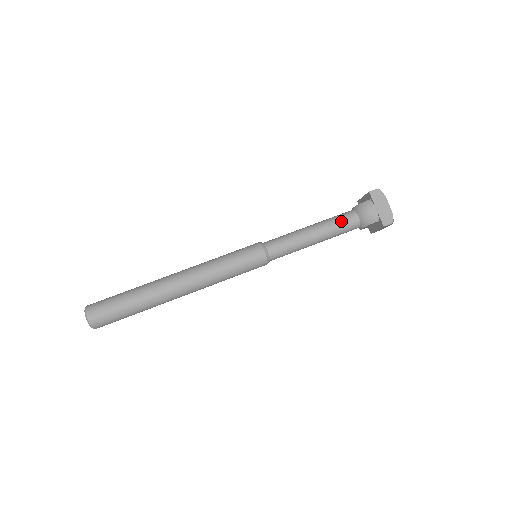
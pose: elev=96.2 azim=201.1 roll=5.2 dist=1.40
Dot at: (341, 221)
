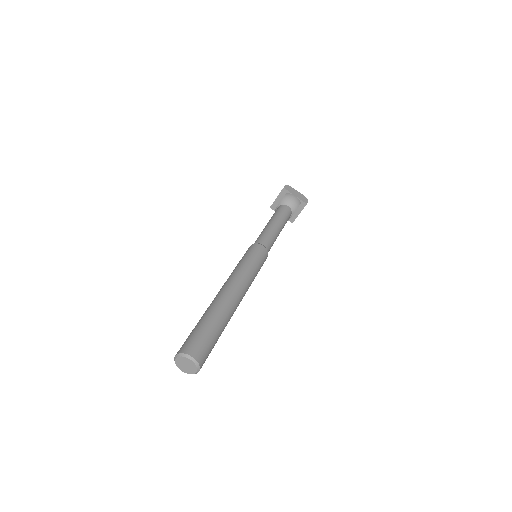
Dot at: (283, 212)
